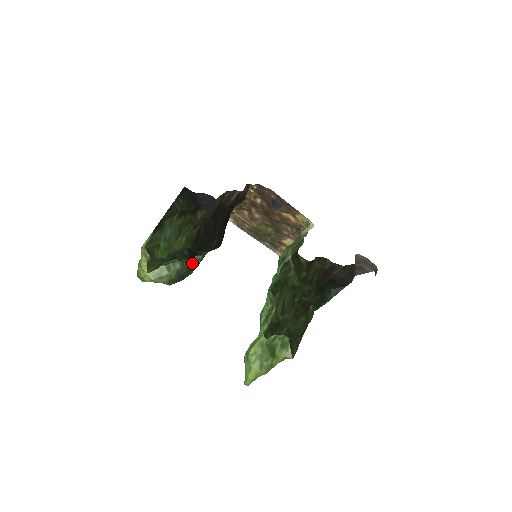
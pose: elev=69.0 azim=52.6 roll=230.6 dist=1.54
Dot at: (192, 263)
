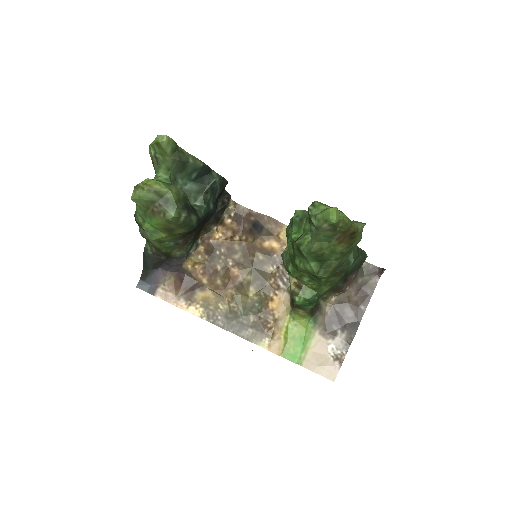
Dot at: (195, 210)
